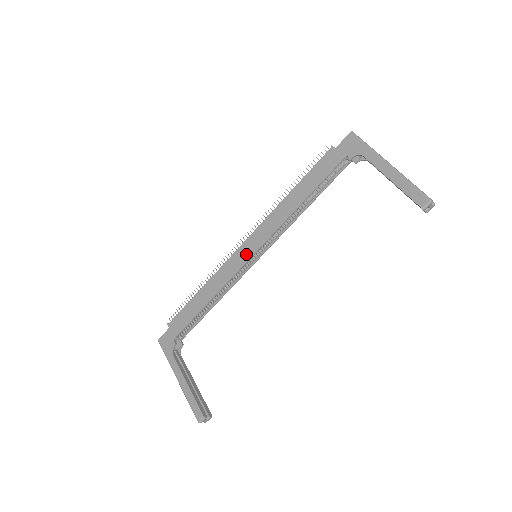
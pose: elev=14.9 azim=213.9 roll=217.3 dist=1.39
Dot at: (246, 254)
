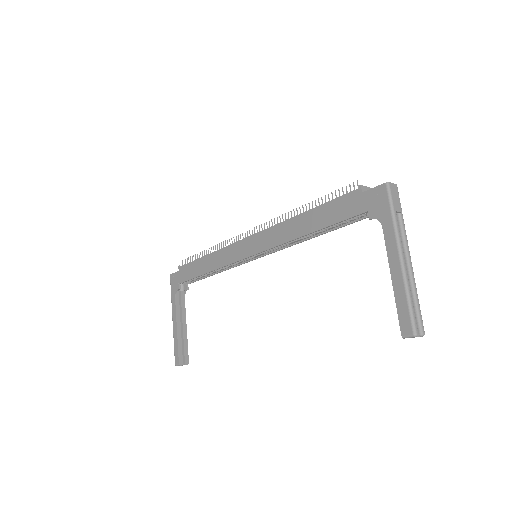
Dot at: (247, 250)
